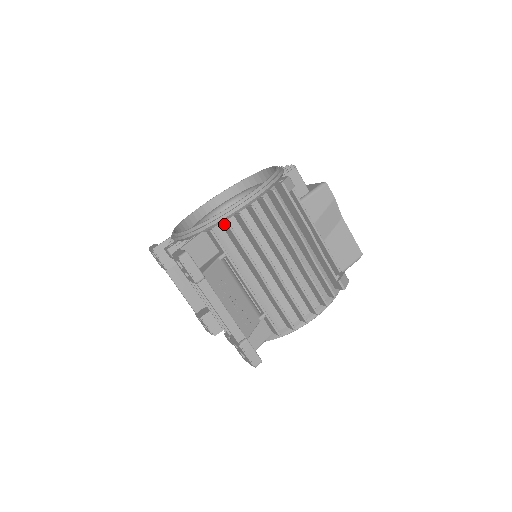
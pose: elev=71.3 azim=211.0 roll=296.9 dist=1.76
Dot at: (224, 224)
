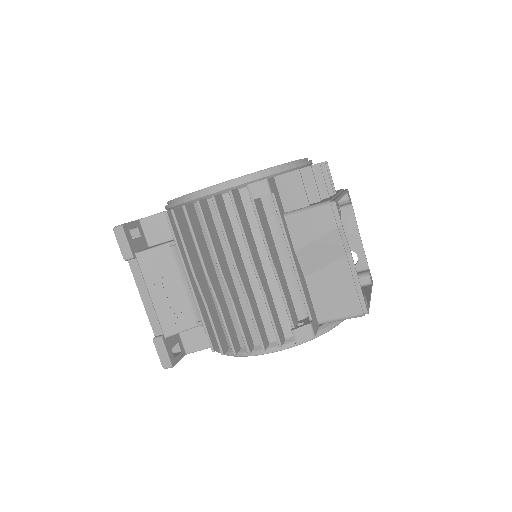
Dot at: (175, 210)
